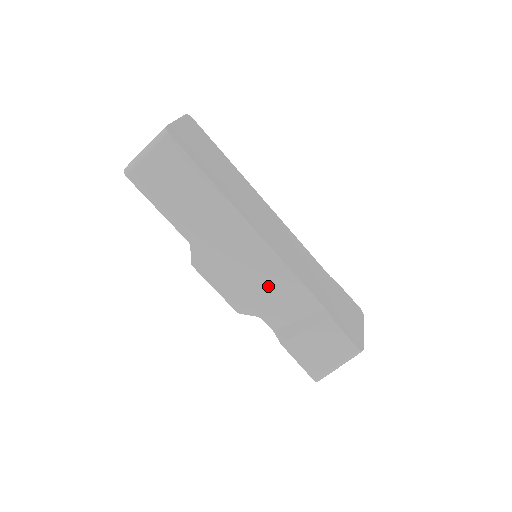
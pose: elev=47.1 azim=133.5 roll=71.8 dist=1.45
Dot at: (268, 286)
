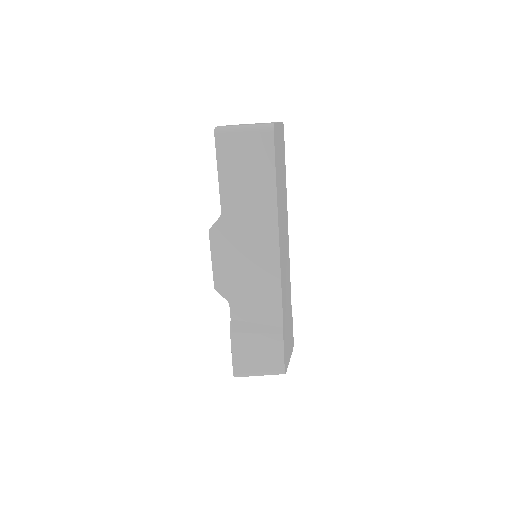
Dot at: (255, 284)
